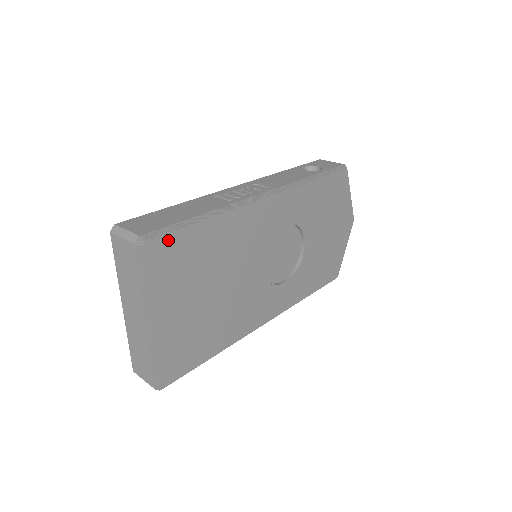
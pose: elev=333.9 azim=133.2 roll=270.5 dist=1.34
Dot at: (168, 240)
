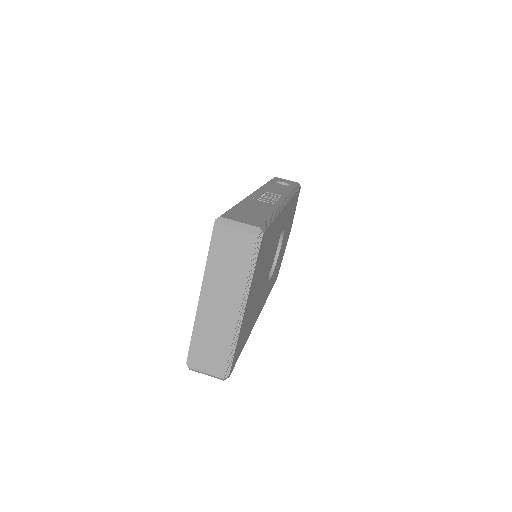
Dot at: (266, 233)
